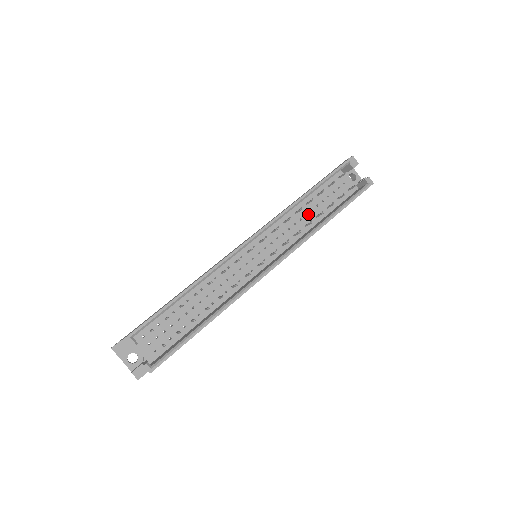
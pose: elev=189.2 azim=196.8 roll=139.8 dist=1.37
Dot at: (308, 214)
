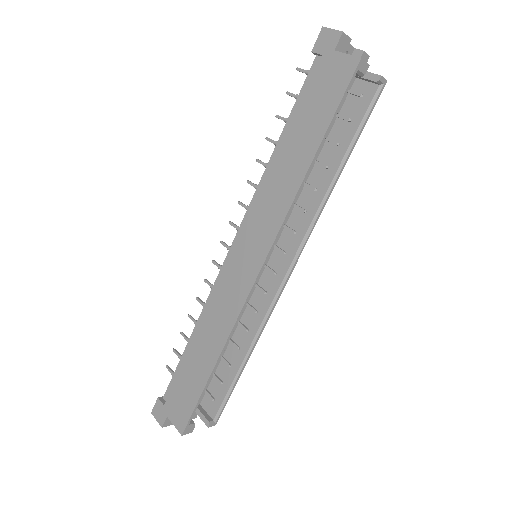
Dot at: occluded
